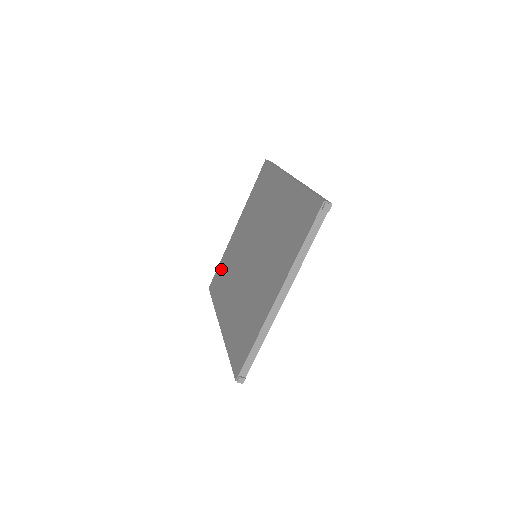
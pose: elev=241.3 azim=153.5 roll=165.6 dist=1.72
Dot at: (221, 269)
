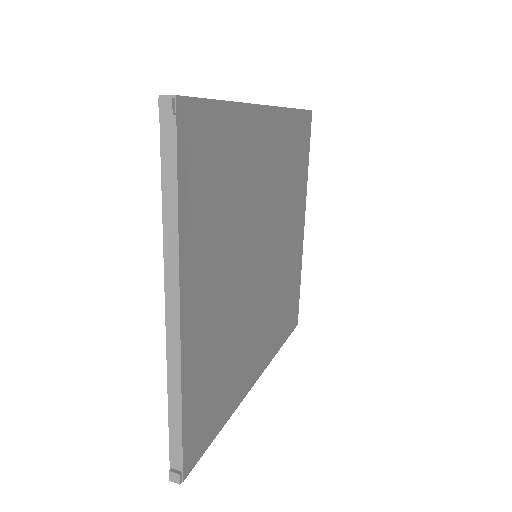
Dot at: occluded
